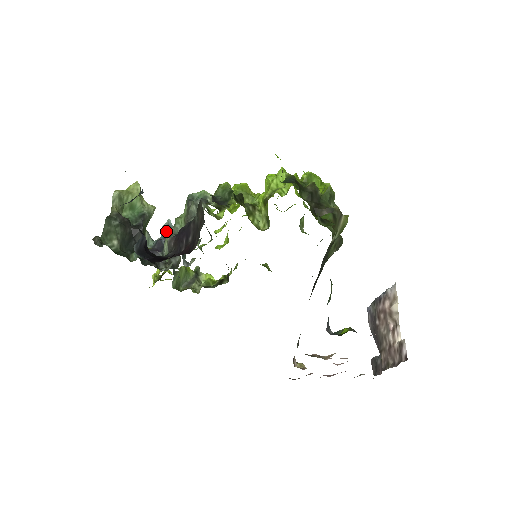
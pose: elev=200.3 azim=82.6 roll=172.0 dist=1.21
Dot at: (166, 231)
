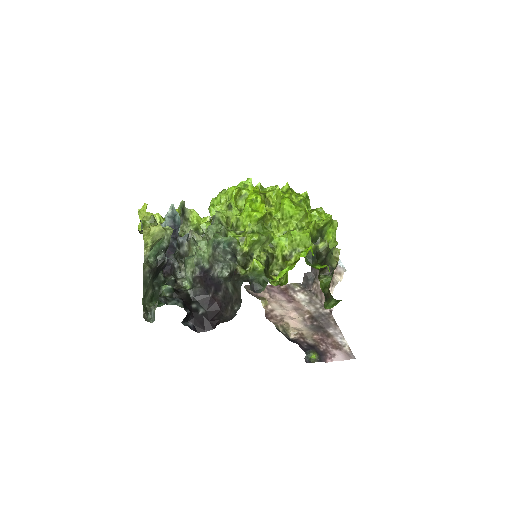
Dot at: (172, 221)
